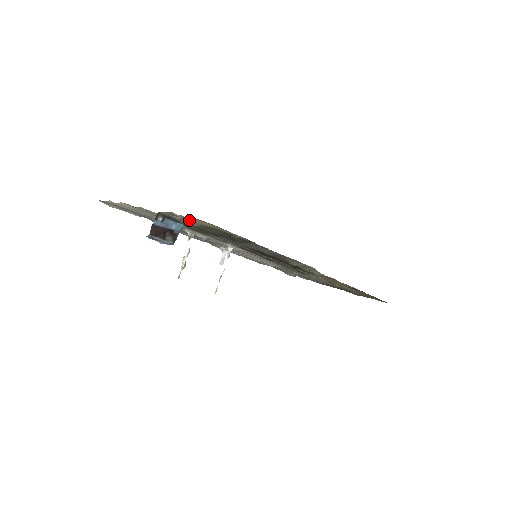
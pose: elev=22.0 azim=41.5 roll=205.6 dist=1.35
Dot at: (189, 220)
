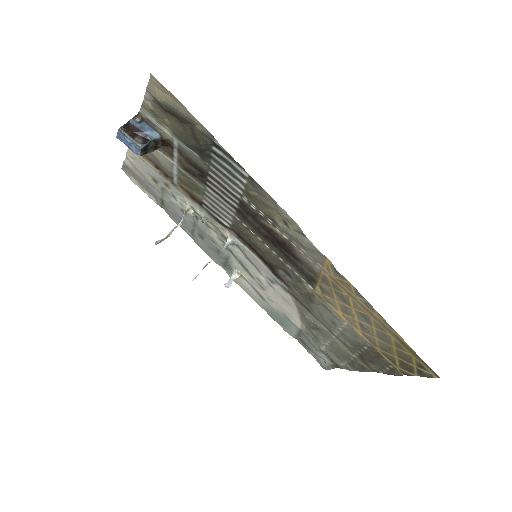
Dot at: (155, 103)
